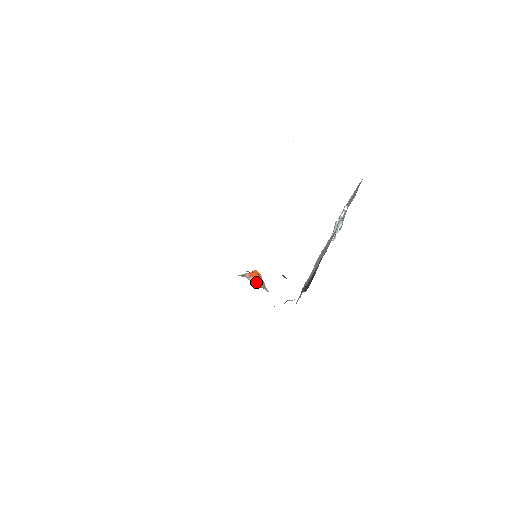
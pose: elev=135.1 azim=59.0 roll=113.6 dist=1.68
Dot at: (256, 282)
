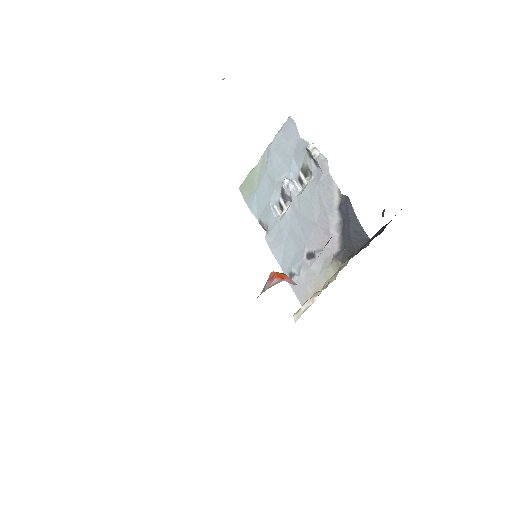
Dot at: (293, 282)
